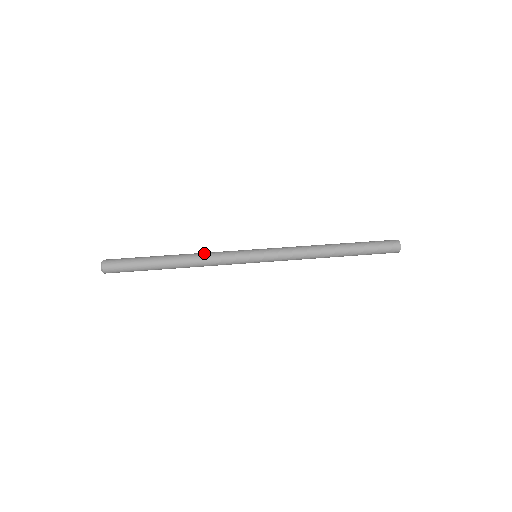
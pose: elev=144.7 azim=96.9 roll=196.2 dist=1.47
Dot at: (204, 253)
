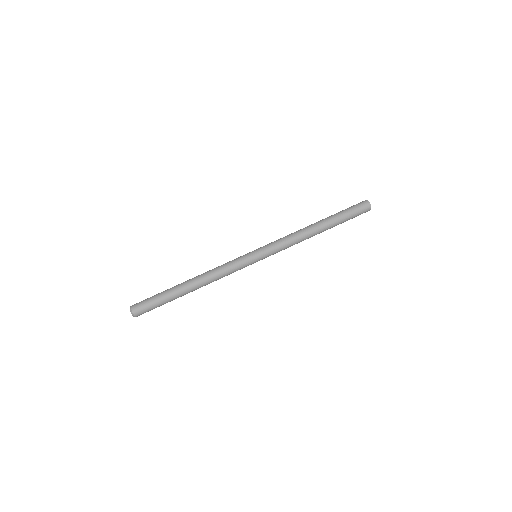
Dot at: (215, 275)
